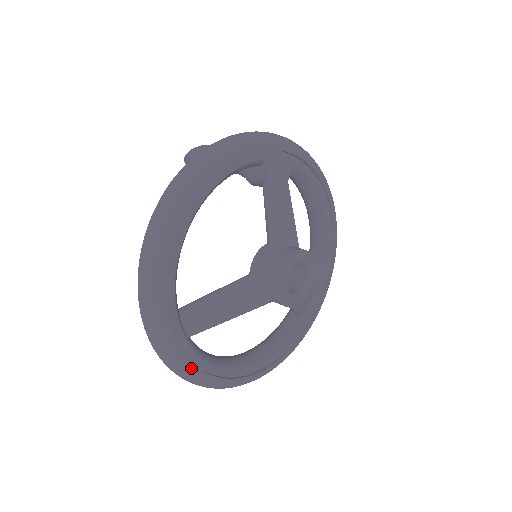
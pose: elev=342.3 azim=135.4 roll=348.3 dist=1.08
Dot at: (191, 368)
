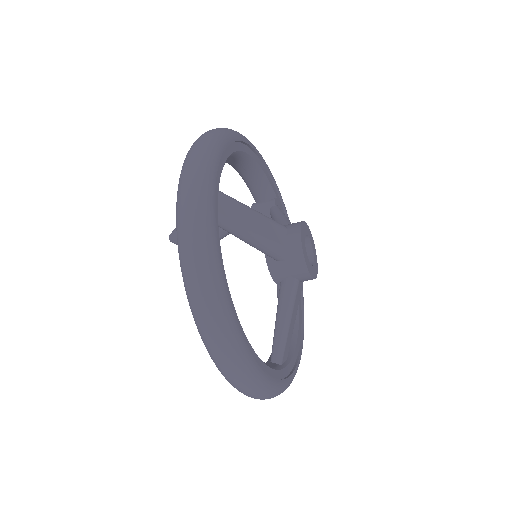
Dot at: (214, 236)
